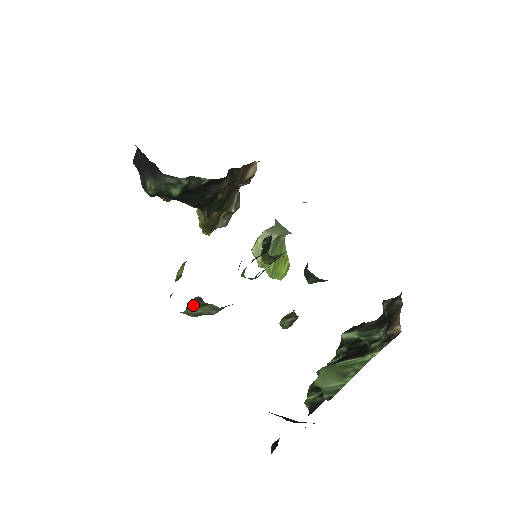
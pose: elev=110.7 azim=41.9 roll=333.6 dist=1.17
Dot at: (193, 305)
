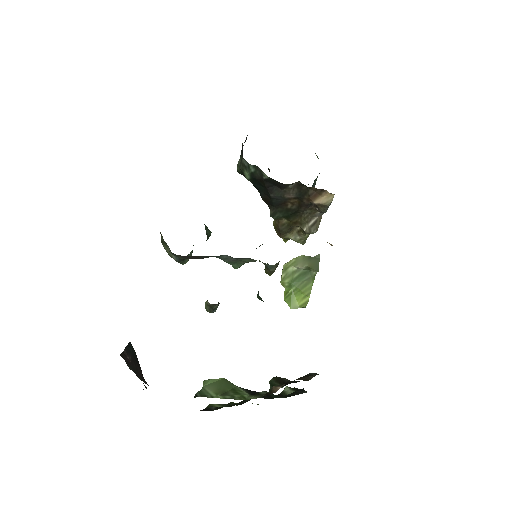
Dot at: (163, 240)
